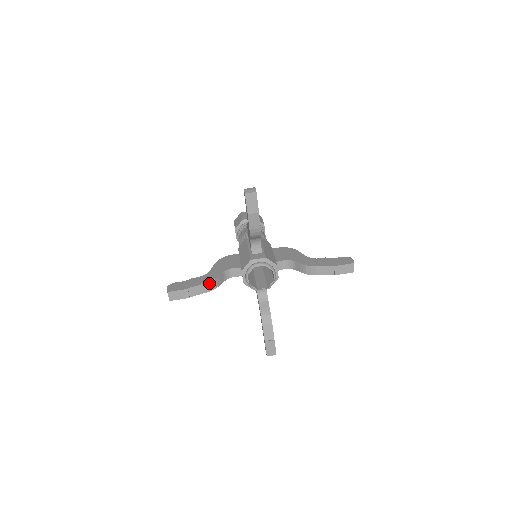
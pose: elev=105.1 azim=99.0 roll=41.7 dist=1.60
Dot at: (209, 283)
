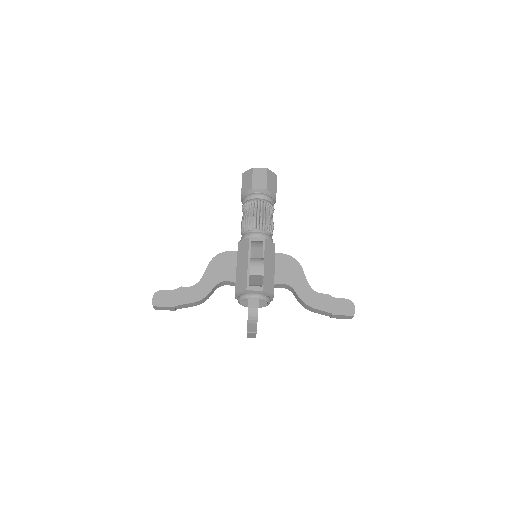
Dot at: (198, 301)
